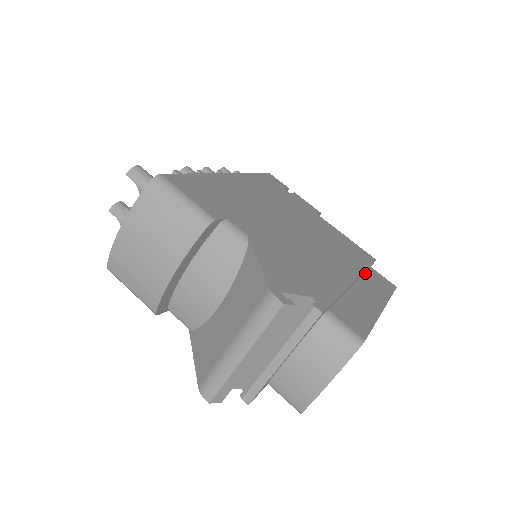
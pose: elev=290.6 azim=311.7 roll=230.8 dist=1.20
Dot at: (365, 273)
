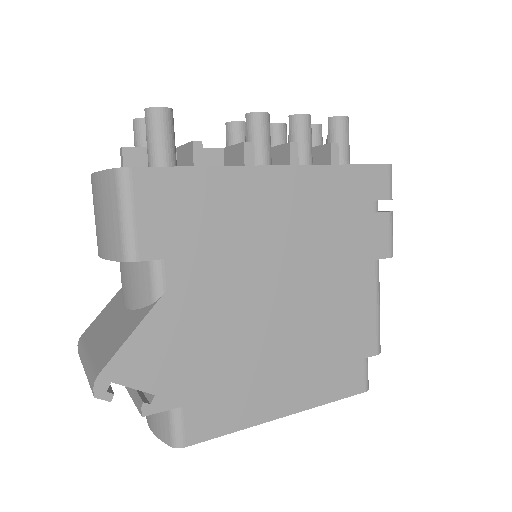
Dot at: occluded
